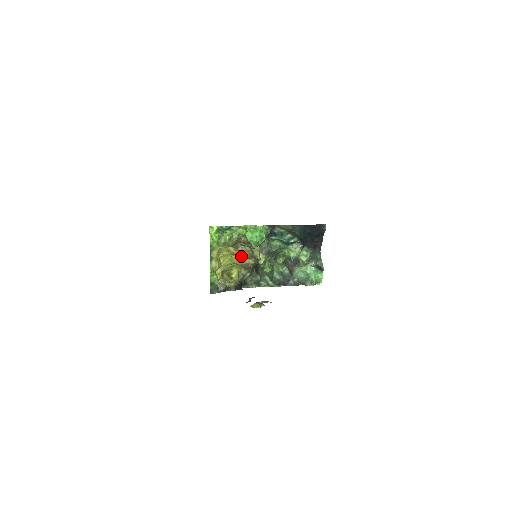
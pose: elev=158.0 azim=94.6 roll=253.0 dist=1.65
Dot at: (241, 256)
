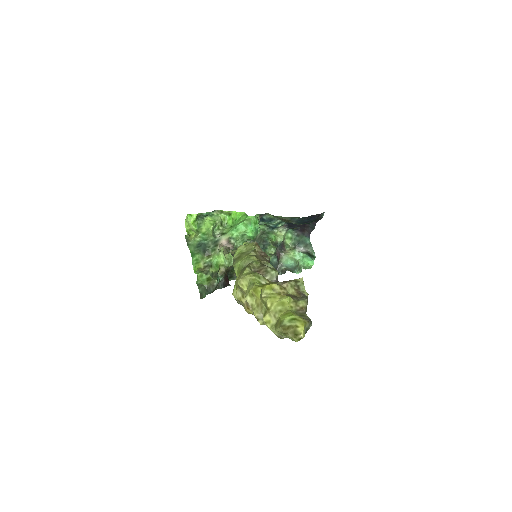
Dot at: (291, 297)
